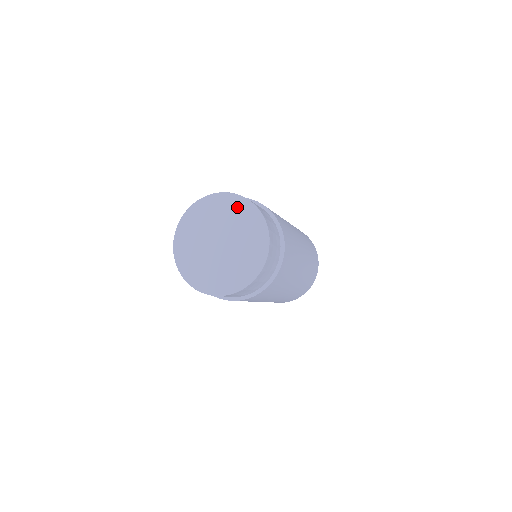
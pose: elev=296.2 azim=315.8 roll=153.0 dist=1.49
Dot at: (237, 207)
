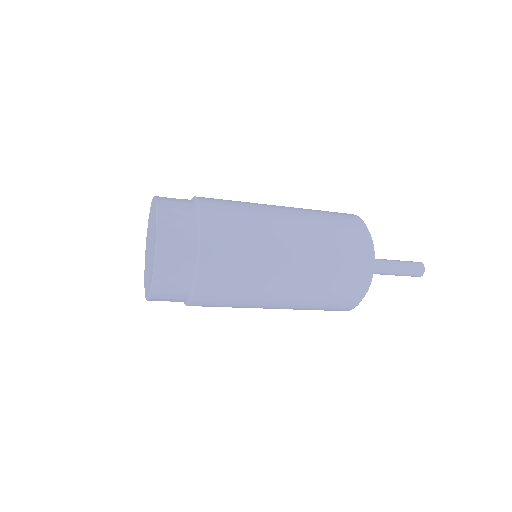
Dot at: (155, 220)
